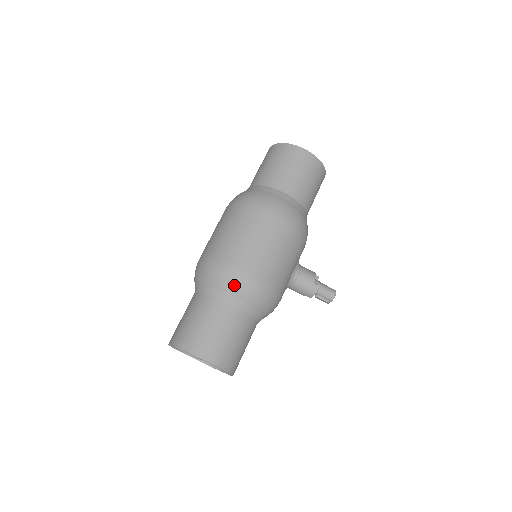
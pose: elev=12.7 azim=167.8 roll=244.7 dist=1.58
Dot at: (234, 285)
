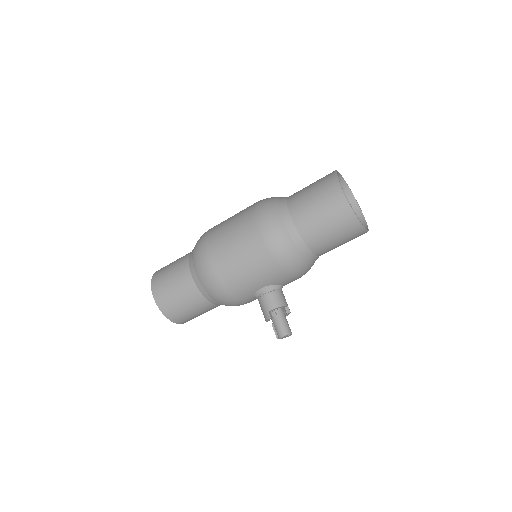
Dot at: (197, 260)
